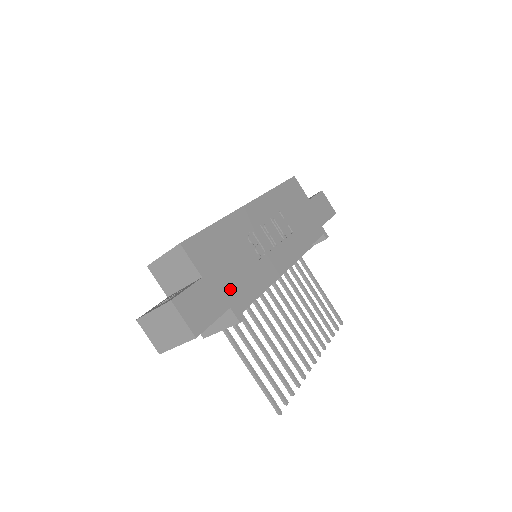
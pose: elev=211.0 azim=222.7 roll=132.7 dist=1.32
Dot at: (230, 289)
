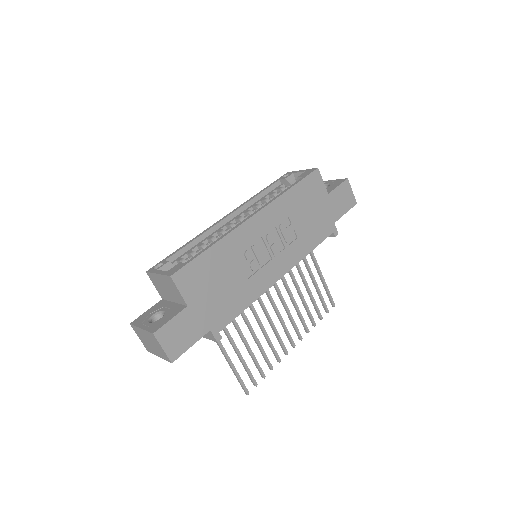
Dot at: (214, 312)
